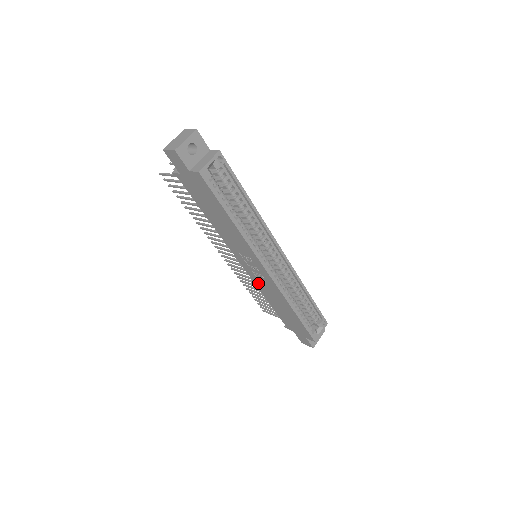
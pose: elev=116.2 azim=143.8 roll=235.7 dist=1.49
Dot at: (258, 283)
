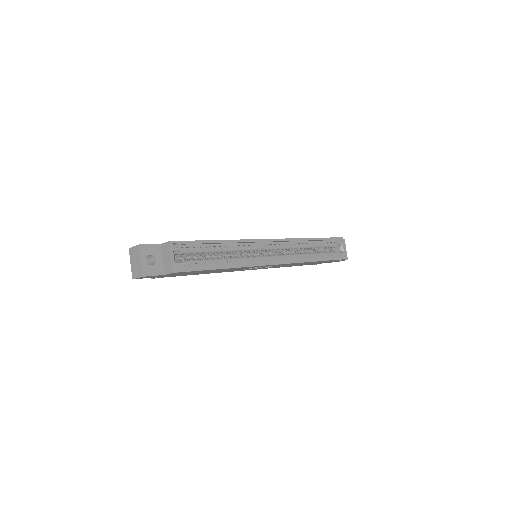
Dot at: (274, 267)
